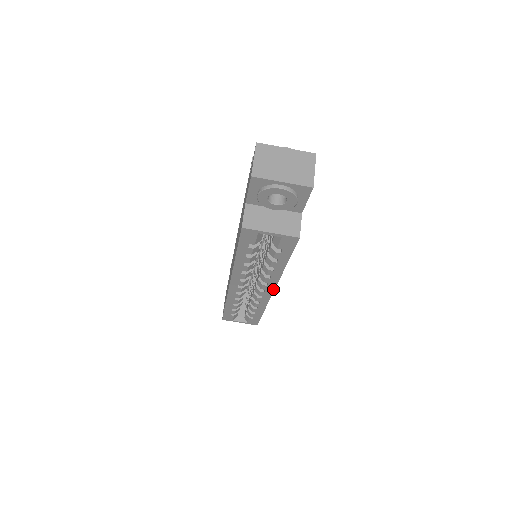
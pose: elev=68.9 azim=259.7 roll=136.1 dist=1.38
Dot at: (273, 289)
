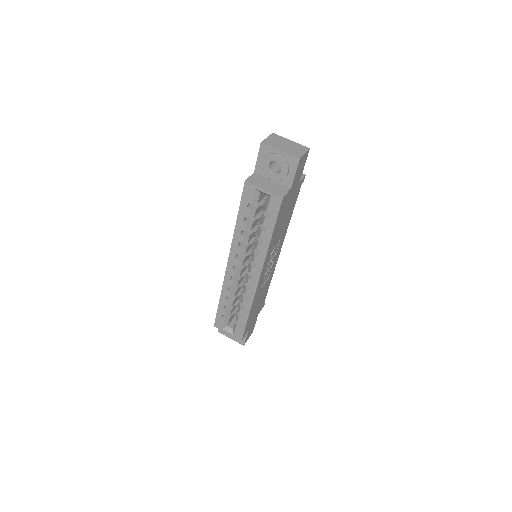
Dot at: (259, 275)
